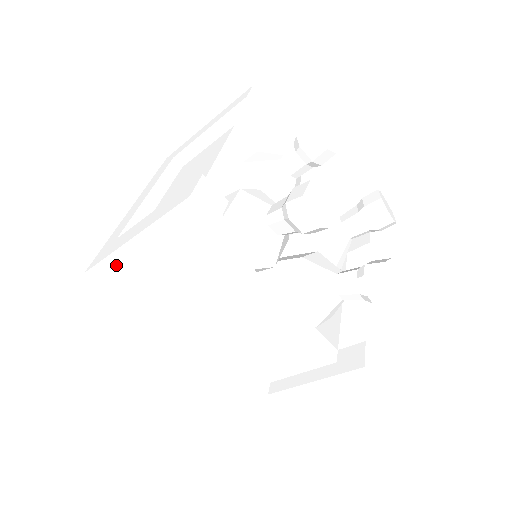
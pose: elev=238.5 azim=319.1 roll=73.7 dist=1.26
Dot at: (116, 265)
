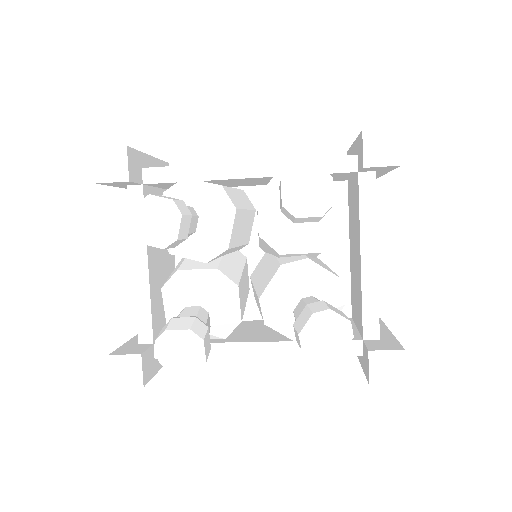
Dot at: occluded
